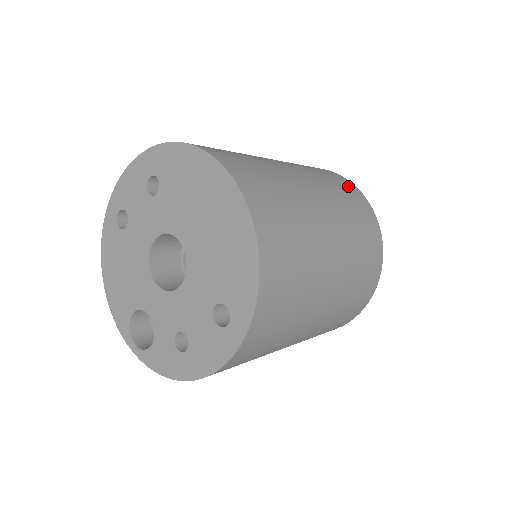
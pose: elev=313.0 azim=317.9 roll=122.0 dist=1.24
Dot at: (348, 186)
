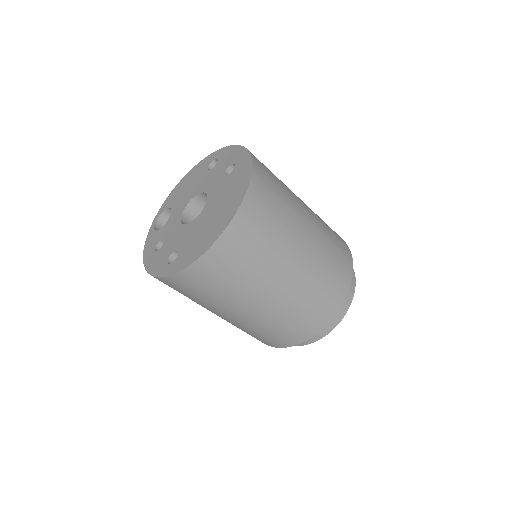
Dot at: (339, 288)
